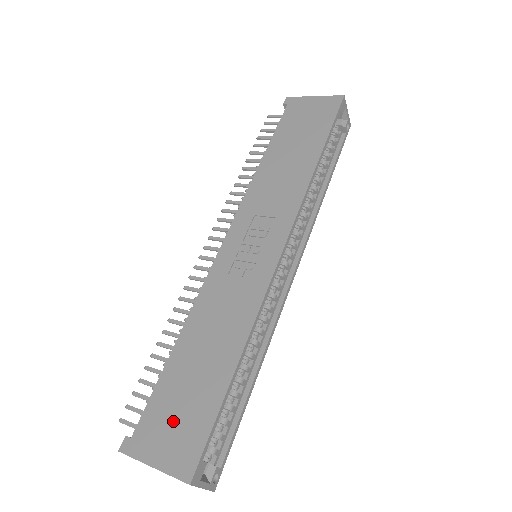
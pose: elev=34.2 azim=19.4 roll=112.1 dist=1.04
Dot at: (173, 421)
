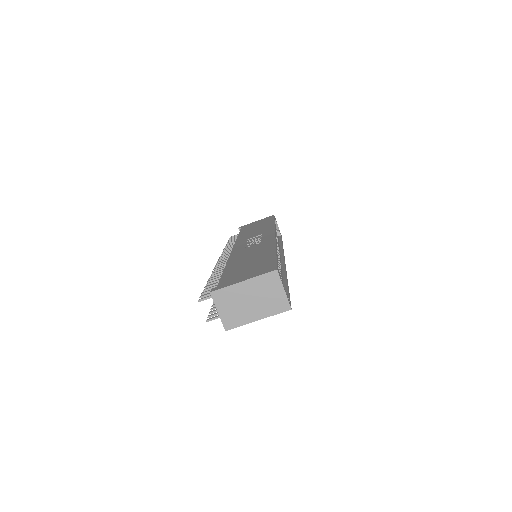
Dot at: (246, 271)
